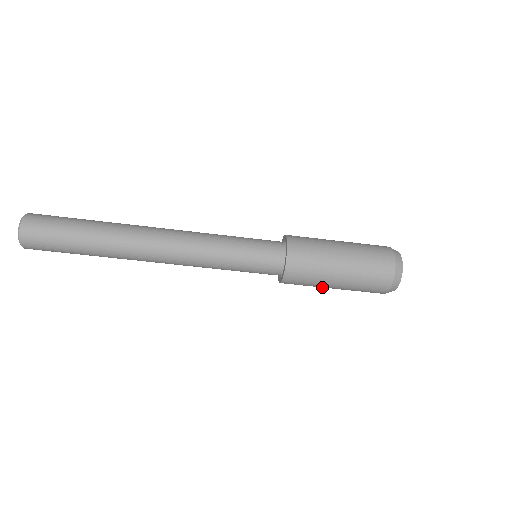
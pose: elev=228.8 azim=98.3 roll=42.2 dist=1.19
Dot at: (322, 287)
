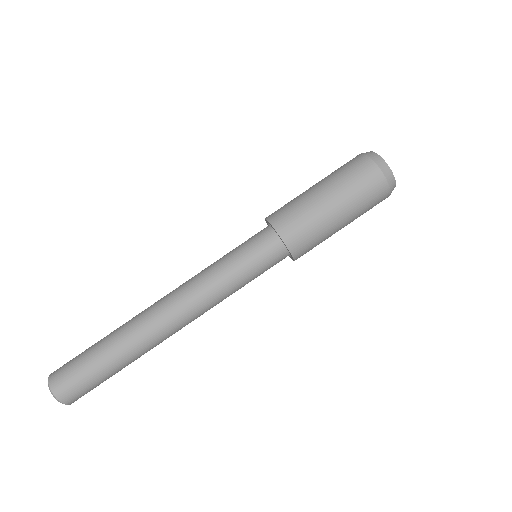
Dot at: occluded
